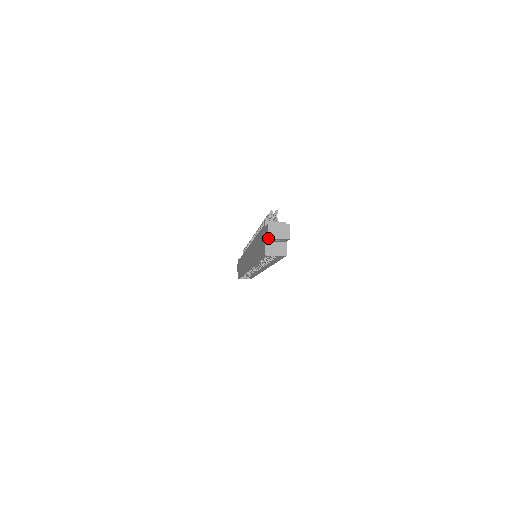
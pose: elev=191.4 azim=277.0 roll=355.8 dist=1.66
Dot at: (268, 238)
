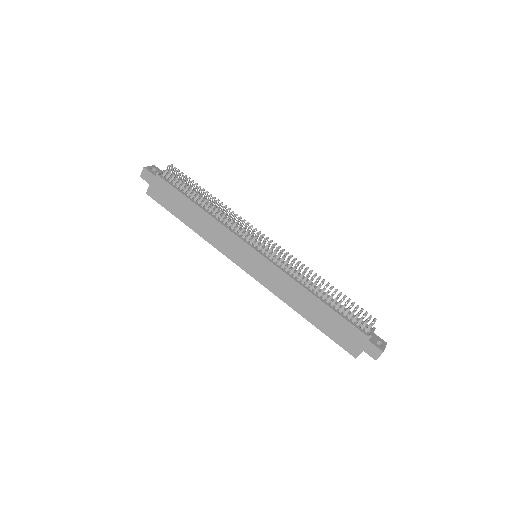
Dot at: occluded
